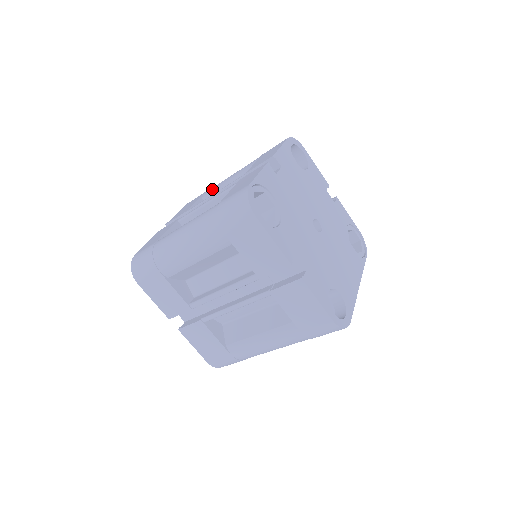
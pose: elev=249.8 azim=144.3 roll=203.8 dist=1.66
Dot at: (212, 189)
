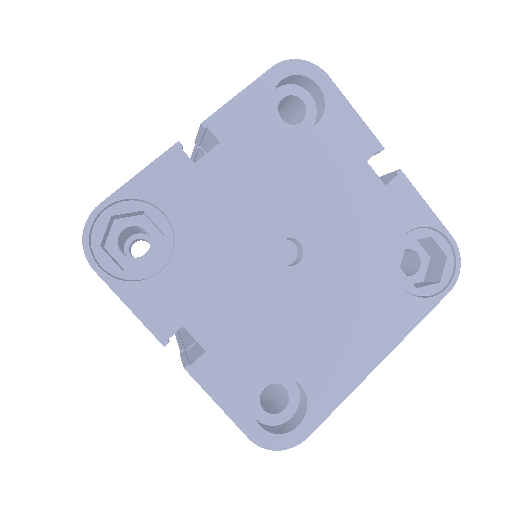
Dot at: occluded
